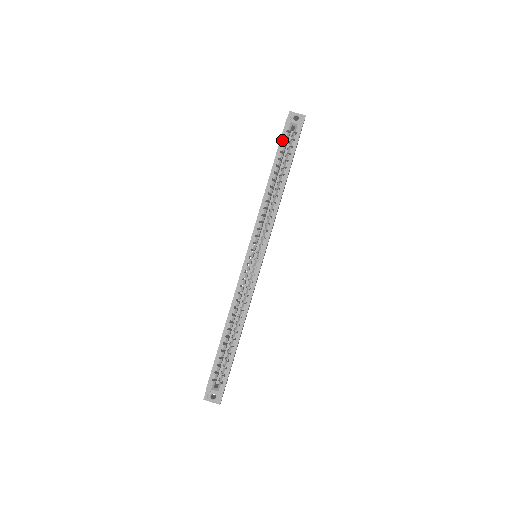
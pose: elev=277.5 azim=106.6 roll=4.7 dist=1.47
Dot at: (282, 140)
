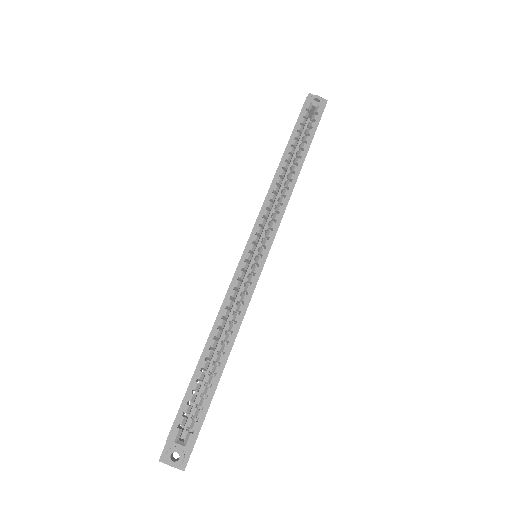
Dot at: (300, 118)
